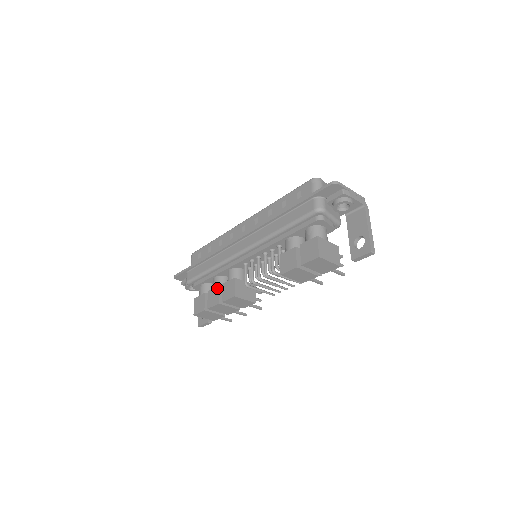
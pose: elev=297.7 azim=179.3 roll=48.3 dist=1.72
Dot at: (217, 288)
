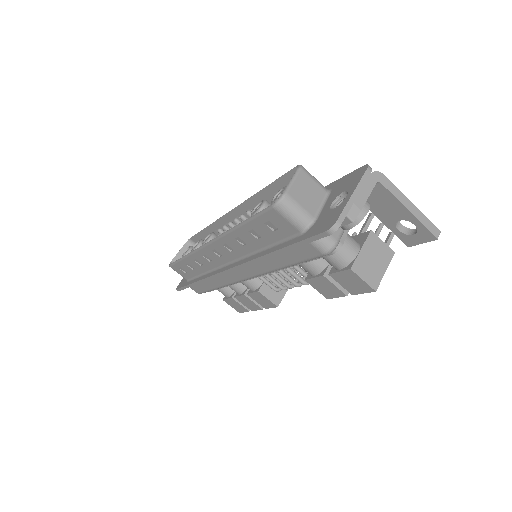
Dot at: (244, 297)
